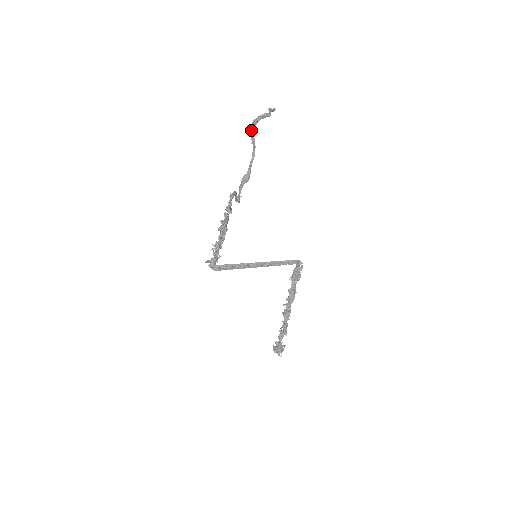
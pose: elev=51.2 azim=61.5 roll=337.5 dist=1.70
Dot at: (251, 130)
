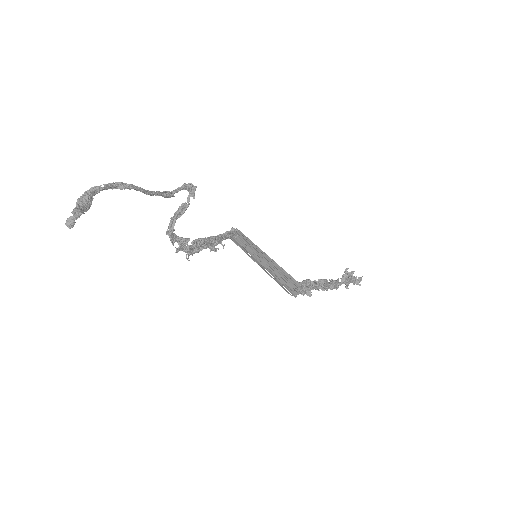
Dot at: (94, 194)
